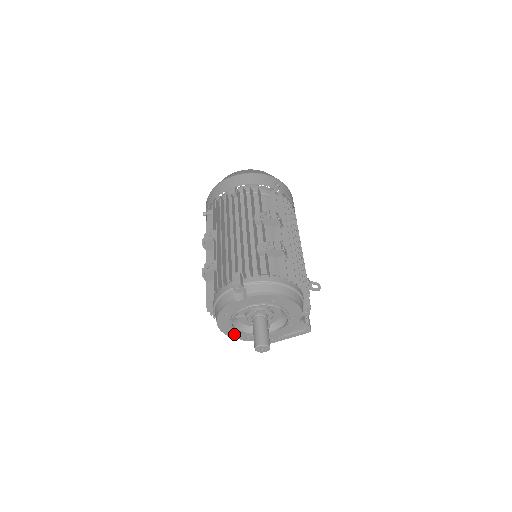
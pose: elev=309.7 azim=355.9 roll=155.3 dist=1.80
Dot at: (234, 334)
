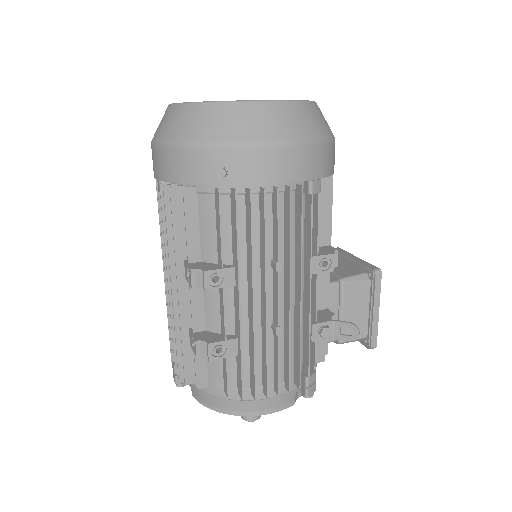
Dot at: occluded
